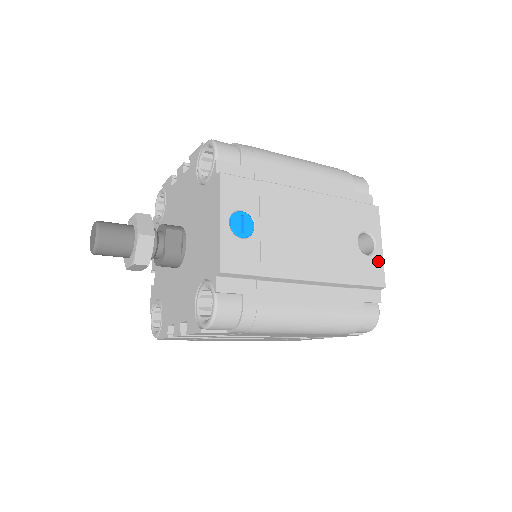
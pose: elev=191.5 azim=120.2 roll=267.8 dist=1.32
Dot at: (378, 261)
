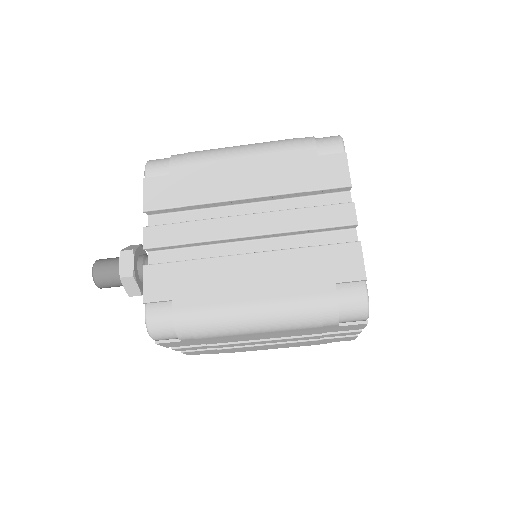
Dot at: occluded
